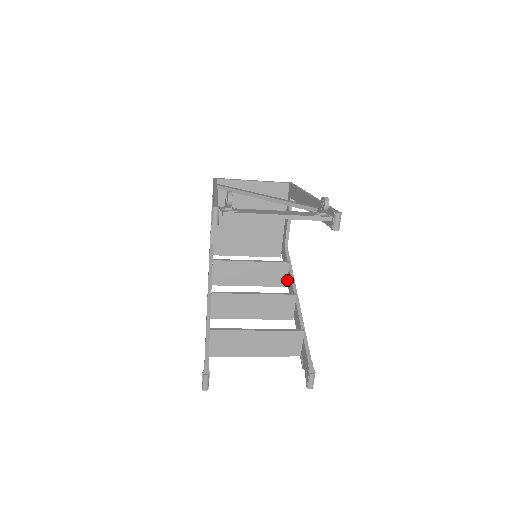
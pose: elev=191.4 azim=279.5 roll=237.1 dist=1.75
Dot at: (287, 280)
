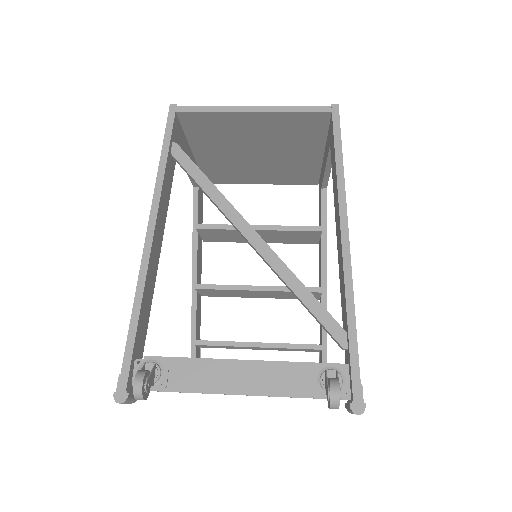
Dot at: (319, 241)
